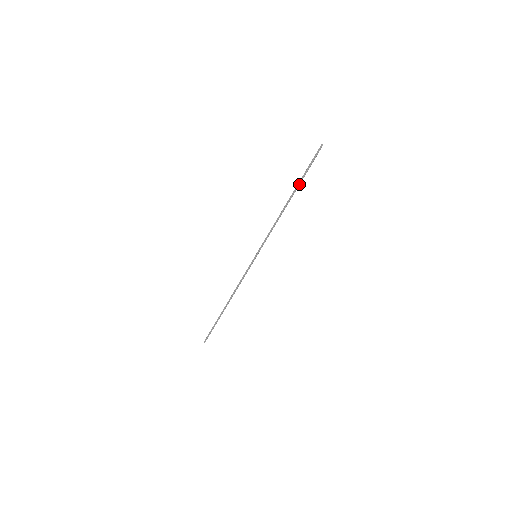
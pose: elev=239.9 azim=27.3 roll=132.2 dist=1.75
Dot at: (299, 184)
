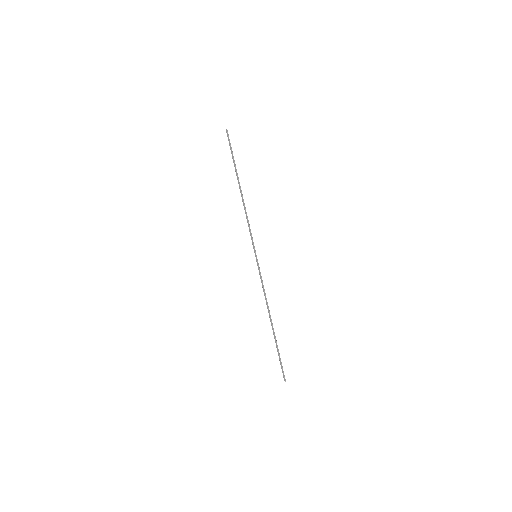
Dot at: (236, 170)
